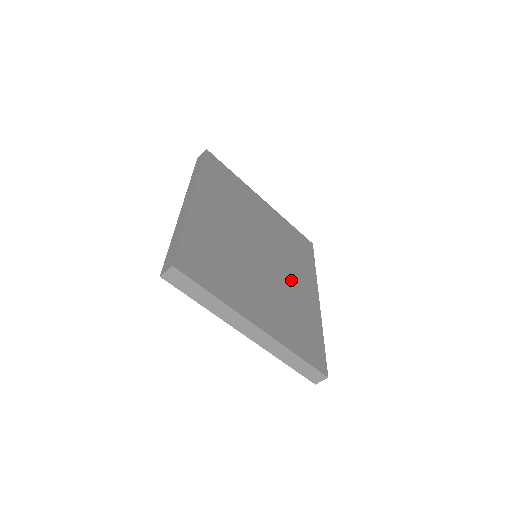
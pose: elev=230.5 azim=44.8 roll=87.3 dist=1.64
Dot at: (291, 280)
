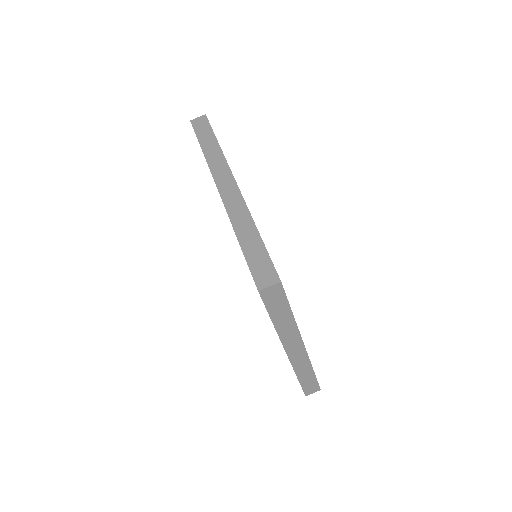
Dot at: occluded
